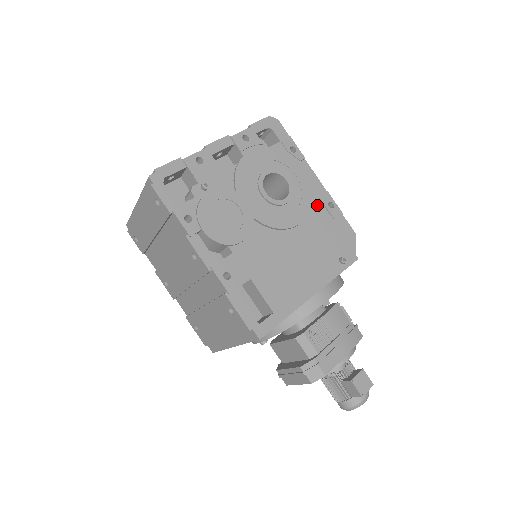
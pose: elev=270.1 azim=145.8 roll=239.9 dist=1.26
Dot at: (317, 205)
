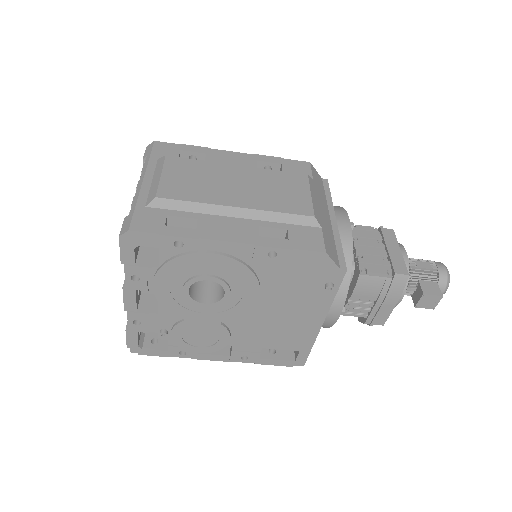
Dot at: (258, 265)
